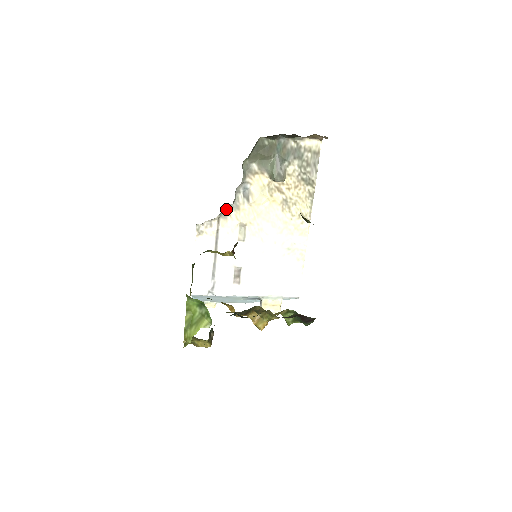
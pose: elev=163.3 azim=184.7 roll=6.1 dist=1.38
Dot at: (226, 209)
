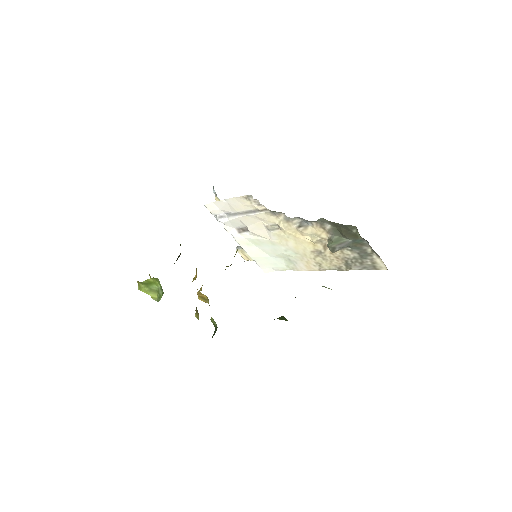
Dot at: (280, 212)
